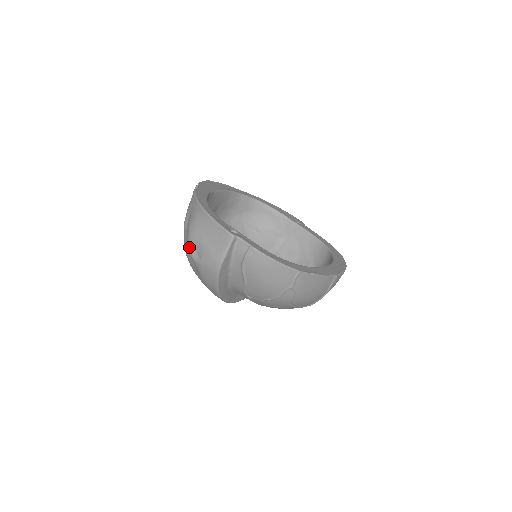
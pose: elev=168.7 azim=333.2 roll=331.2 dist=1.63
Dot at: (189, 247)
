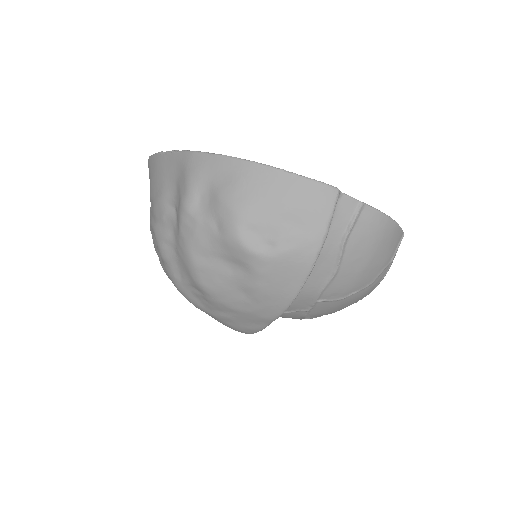
Dot at: (241, 236)
